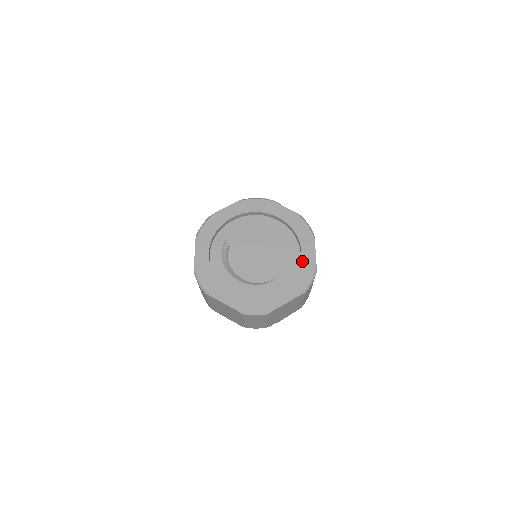
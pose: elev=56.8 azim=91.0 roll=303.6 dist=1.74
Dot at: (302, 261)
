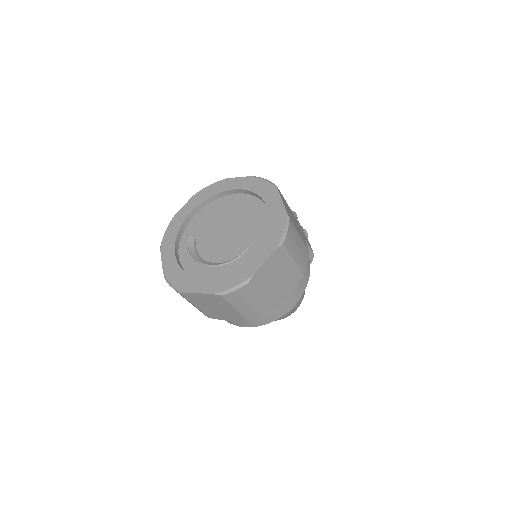
Dot at: (270, 215)
